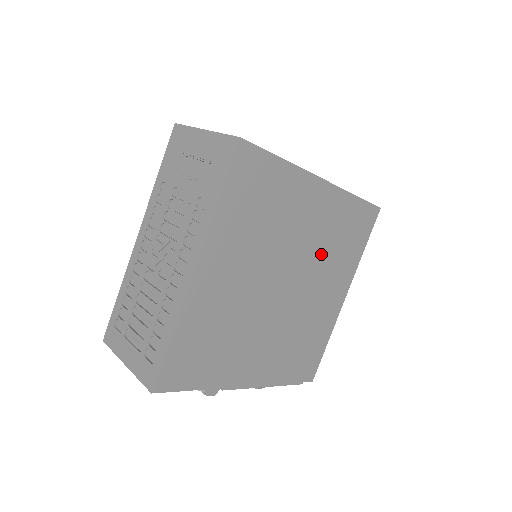
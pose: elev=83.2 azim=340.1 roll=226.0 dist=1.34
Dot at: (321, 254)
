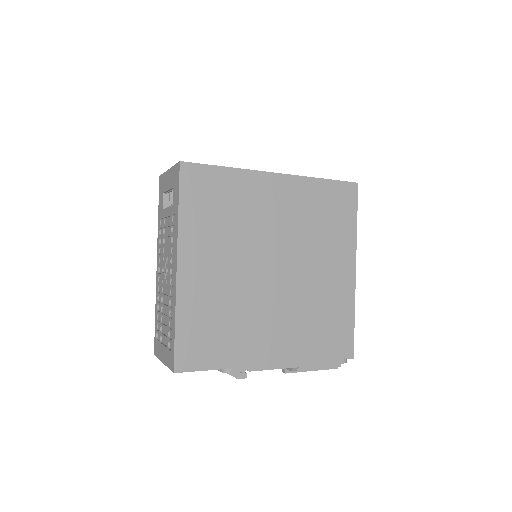
Dot at: (305, 235)
